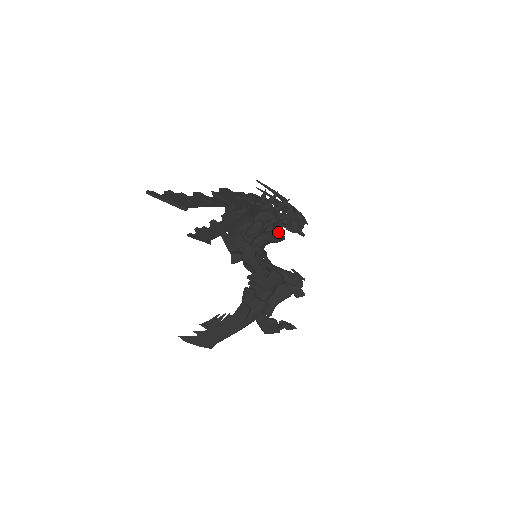
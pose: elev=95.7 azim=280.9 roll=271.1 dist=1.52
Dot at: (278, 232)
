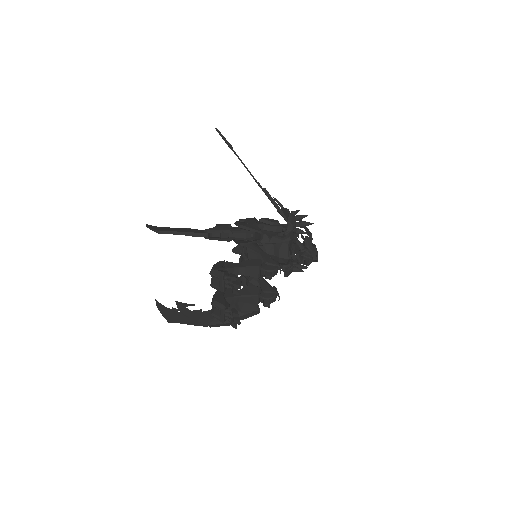
Dot at: (287, 244)
